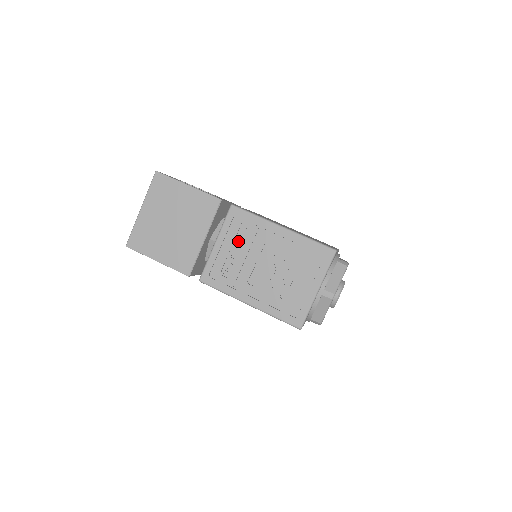
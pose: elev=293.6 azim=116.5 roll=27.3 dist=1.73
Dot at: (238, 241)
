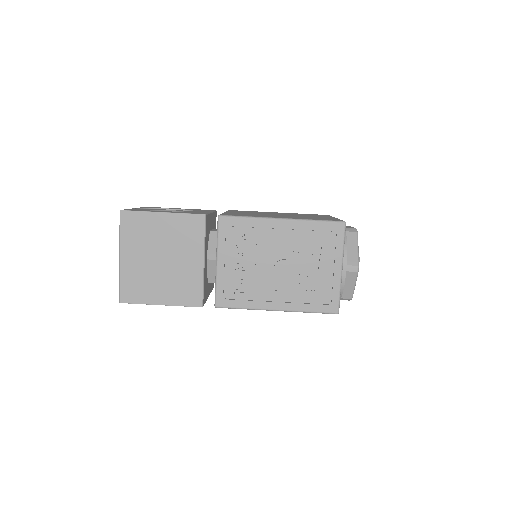
Dot at: (241, 251)
